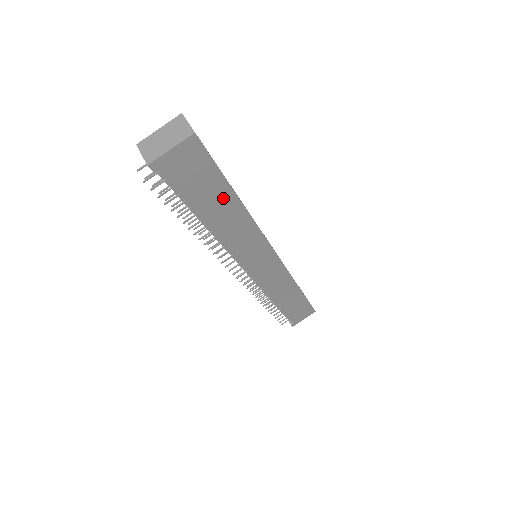
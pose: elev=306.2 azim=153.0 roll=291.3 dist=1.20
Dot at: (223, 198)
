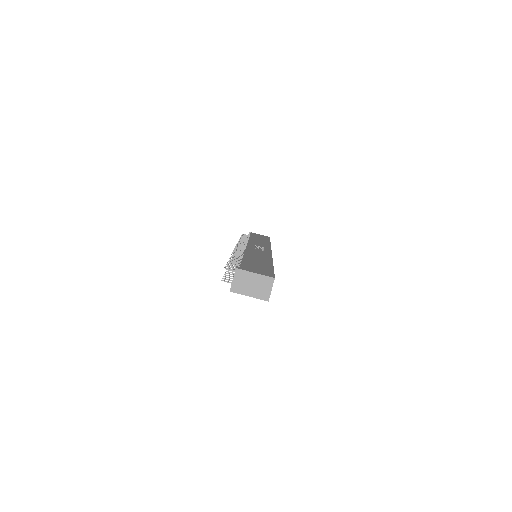
Dot at: occluded
